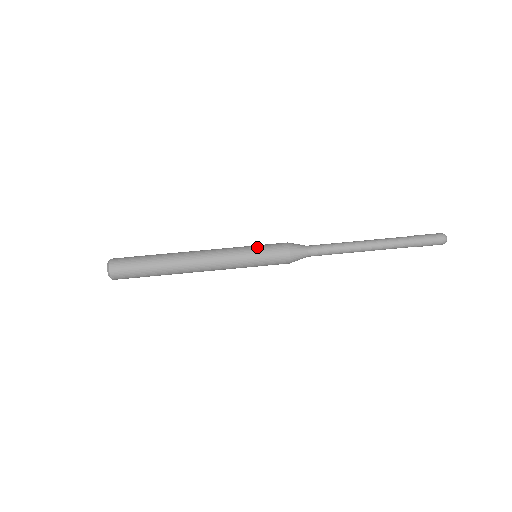
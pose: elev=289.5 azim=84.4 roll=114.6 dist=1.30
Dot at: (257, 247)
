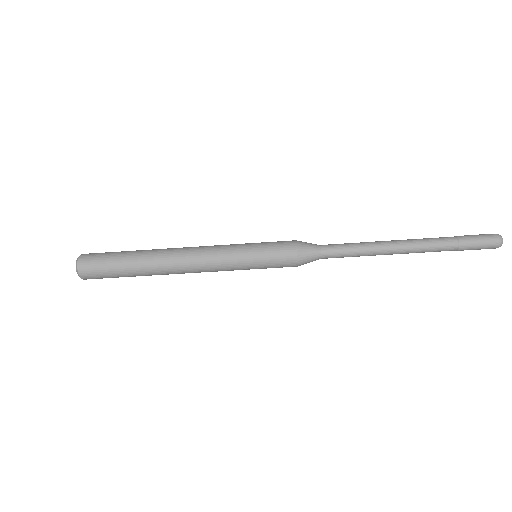
Dot at: (258, 267)
